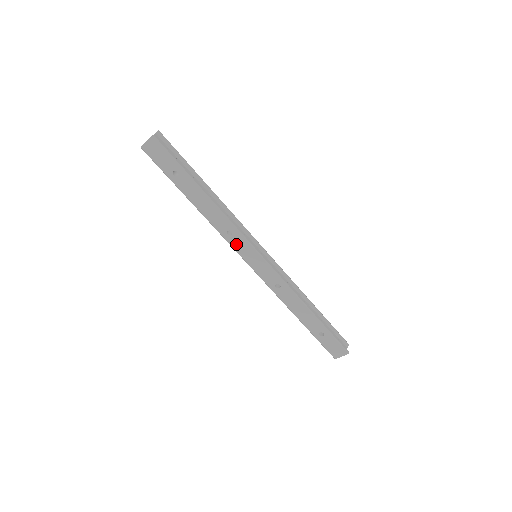
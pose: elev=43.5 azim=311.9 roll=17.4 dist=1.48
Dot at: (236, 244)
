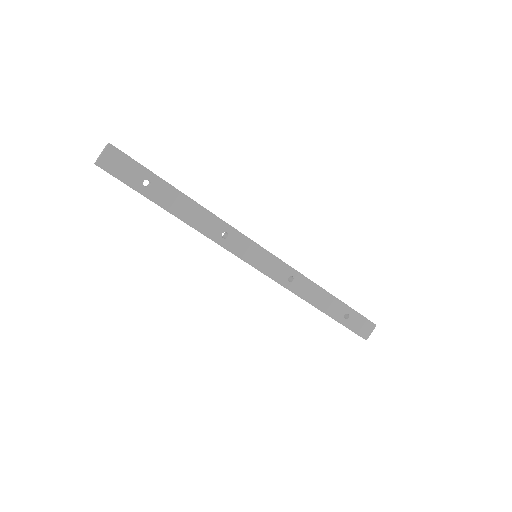
Dot at: (235, 247)
